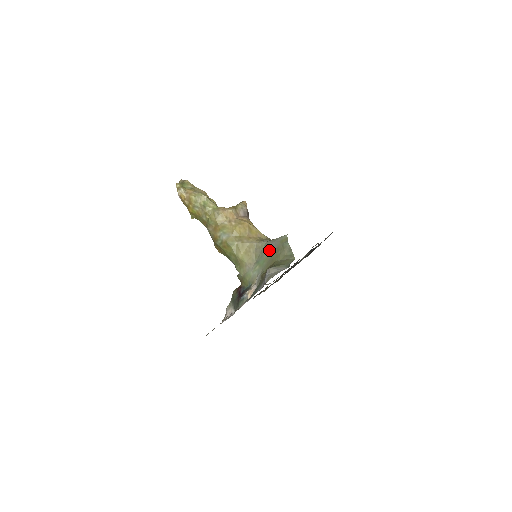
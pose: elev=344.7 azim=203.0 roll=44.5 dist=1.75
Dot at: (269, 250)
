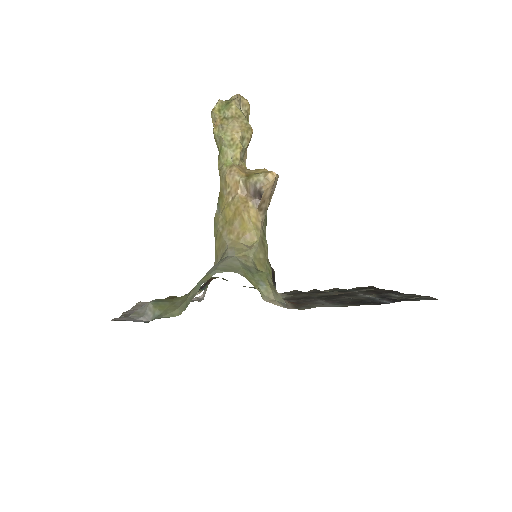
Dot at: occluded
